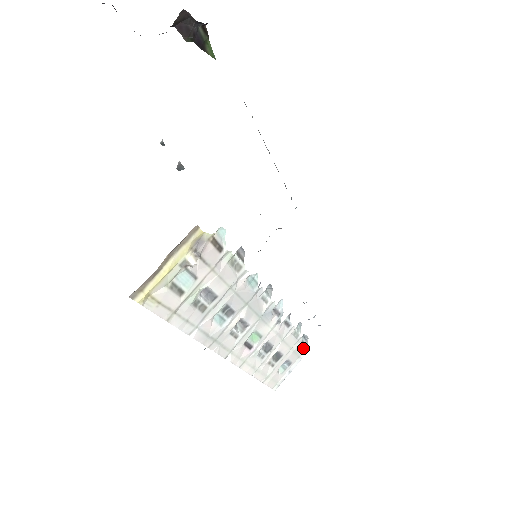
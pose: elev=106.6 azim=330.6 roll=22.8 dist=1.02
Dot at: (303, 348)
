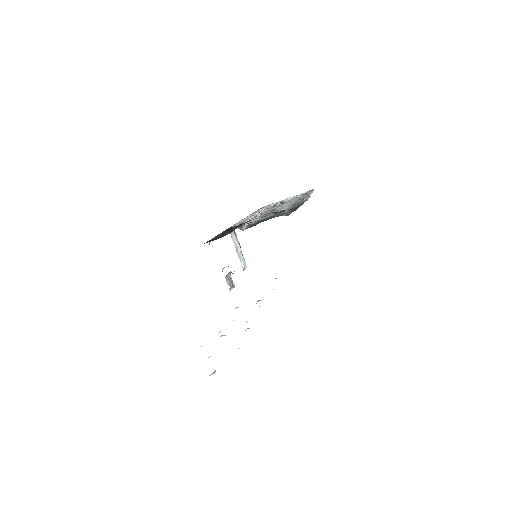
Dot at: occluded
